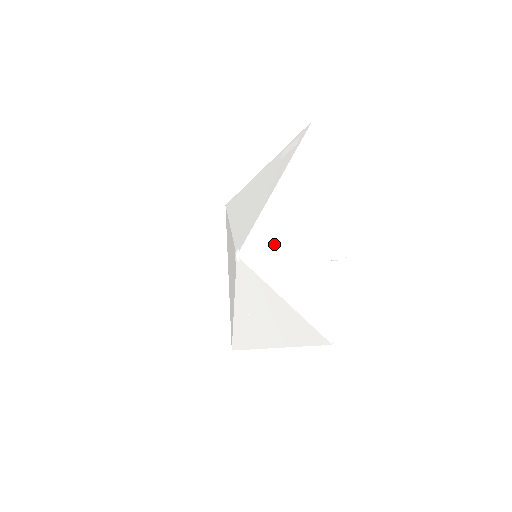
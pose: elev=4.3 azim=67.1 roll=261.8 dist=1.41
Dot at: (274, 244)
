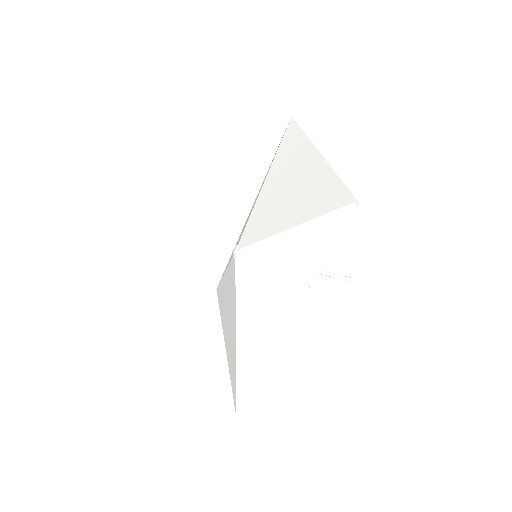
Dot at: (274, 204)
